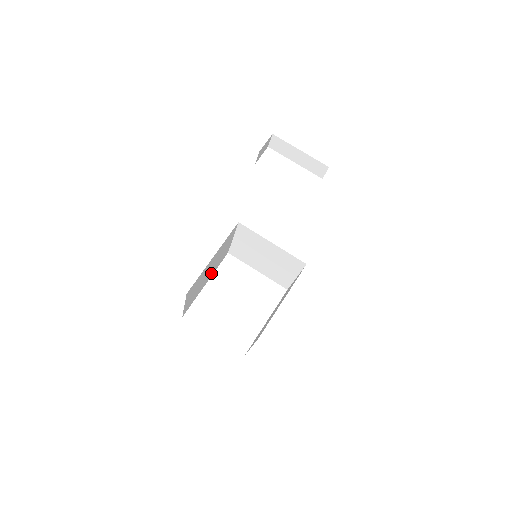
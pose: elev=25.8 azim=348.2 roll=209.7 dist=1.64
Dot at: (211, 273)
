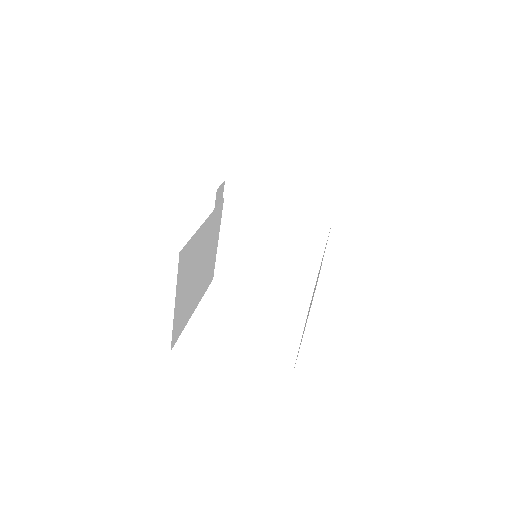
Dot at: (199, 290)
